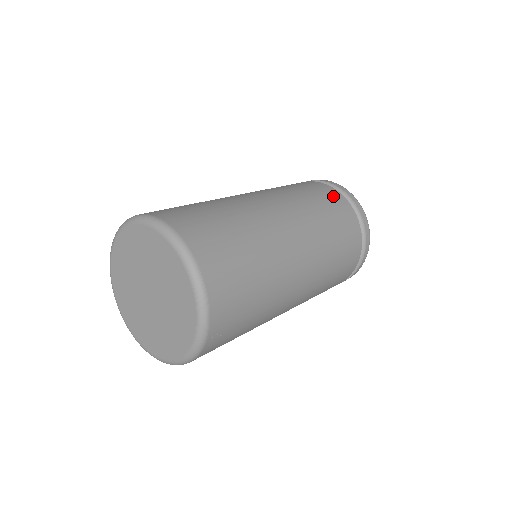
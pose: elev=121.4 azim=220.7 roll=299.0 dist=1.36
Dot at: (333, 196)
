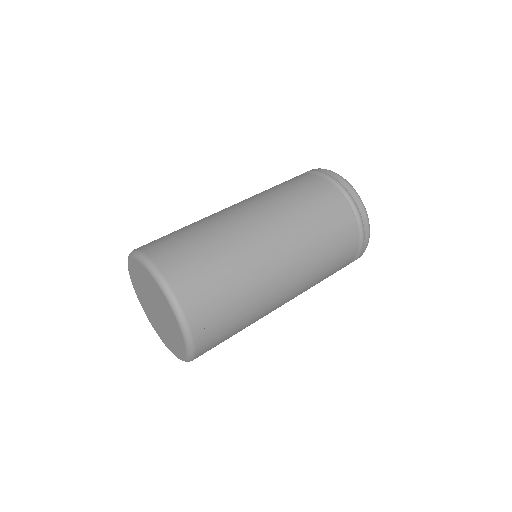
Dot at: (318, 186)
